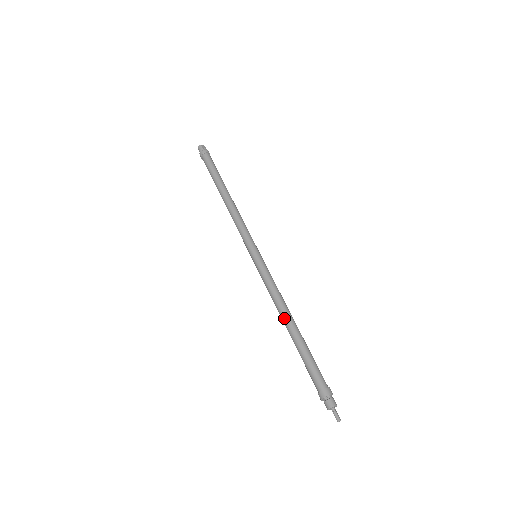
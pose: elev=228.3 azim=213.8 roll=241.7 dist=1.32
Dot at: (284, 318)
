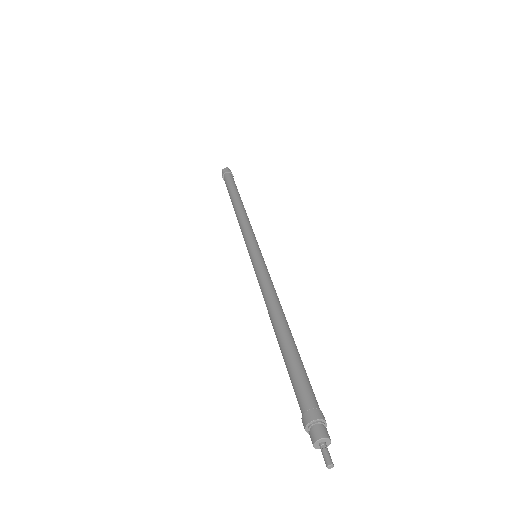
Dot at: occluded
